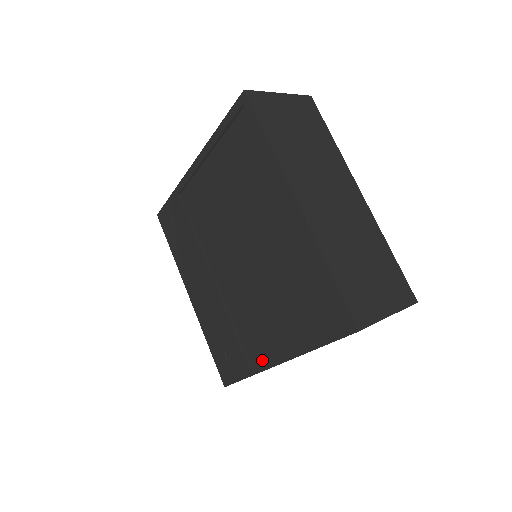
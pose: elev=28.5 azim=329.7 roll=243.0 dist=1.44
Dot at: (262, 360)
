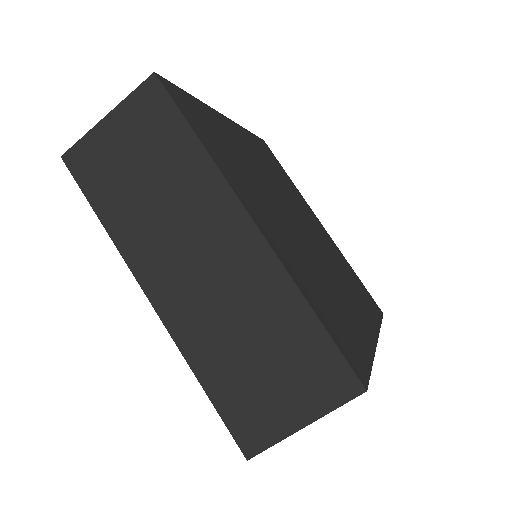
Dot at: occluded
